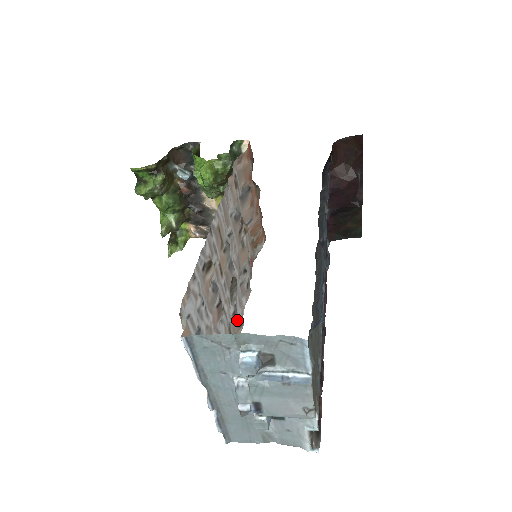
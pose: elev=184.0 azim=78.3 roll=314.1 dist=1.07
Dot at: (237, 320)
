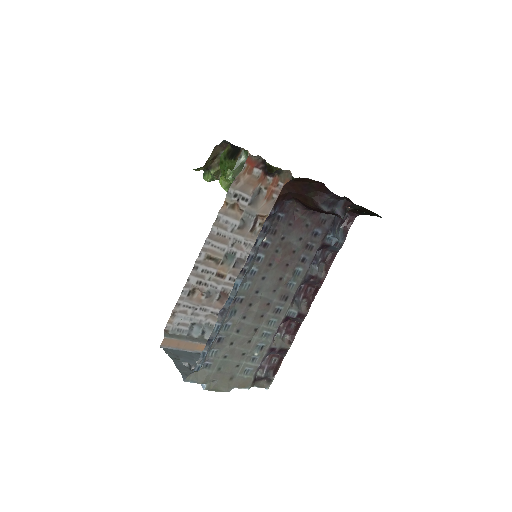
Dot at: occluded
